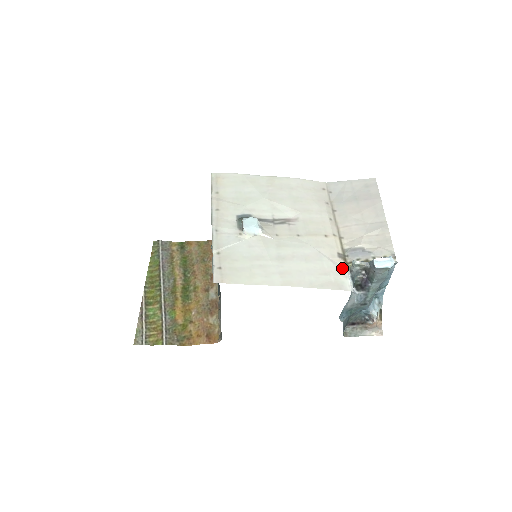
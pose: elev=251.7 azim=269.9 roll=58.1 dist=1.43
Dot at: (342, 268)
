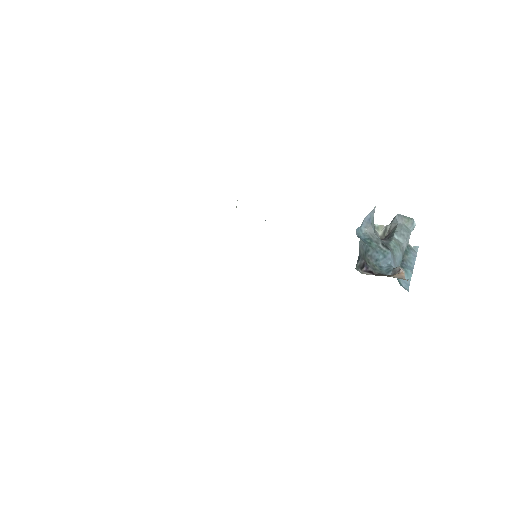
Dot at: occluded
